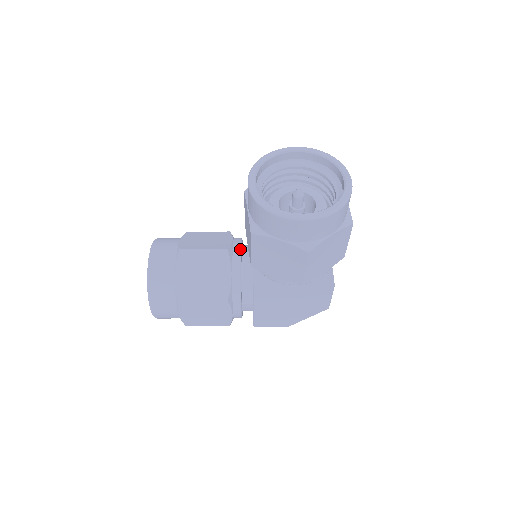
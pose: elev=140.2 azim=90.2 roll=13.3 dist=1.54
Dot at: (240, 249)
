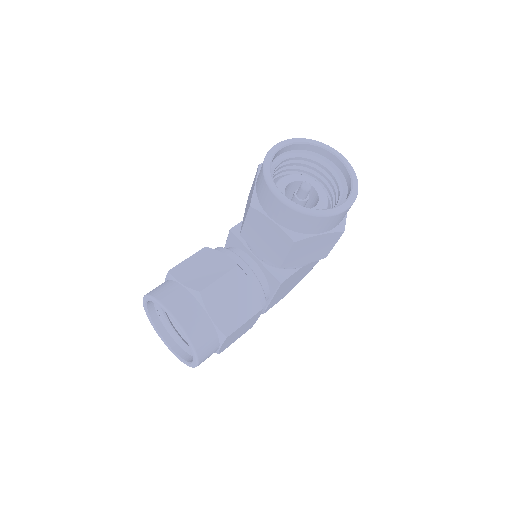
Dot at: (241, 258)
